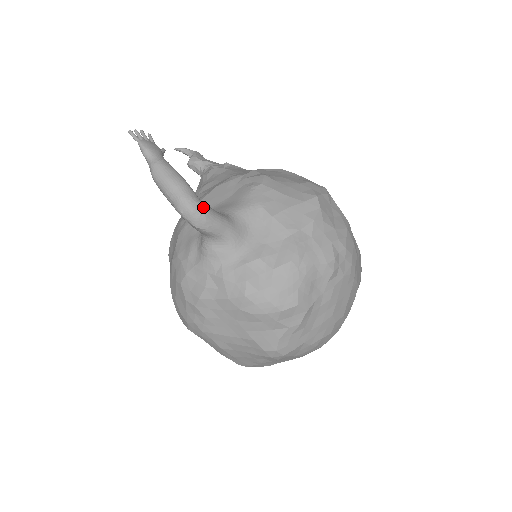
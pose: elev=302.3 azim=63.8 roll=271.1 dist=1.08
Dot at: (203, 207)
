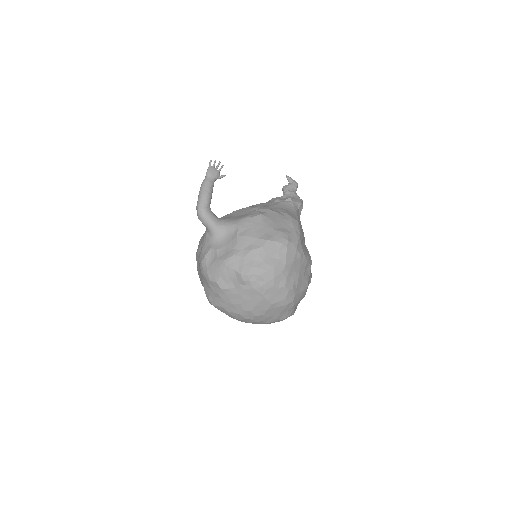
Dot at: (204, 211)
